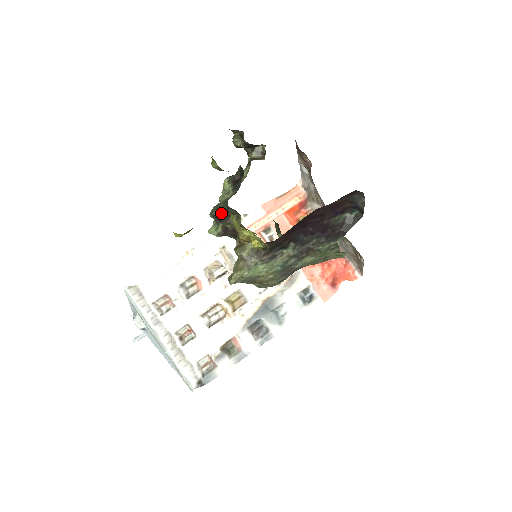
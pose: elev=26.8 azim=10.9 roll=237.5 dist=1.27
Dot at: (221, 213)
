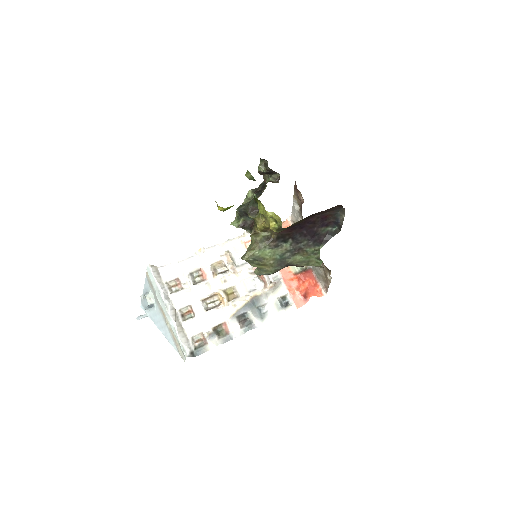
Dot at: (246, 209)
